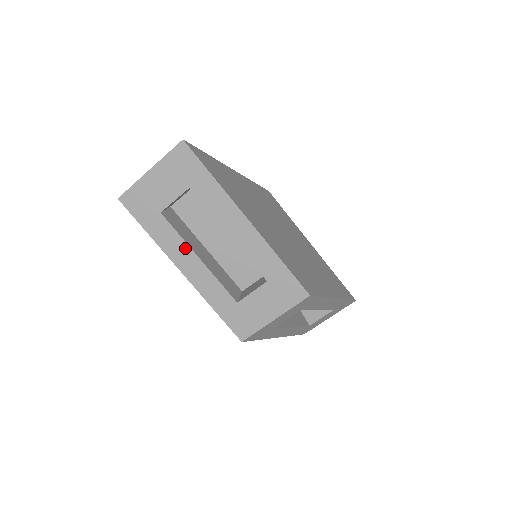
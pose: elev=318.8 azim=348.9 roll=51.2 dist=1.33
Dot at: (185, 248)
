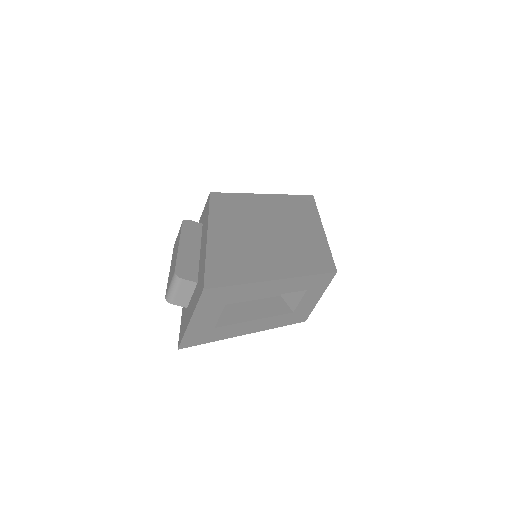
Dot at: (243, 325)
